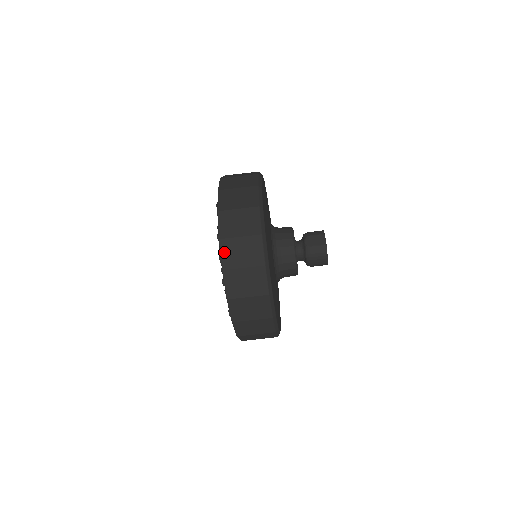
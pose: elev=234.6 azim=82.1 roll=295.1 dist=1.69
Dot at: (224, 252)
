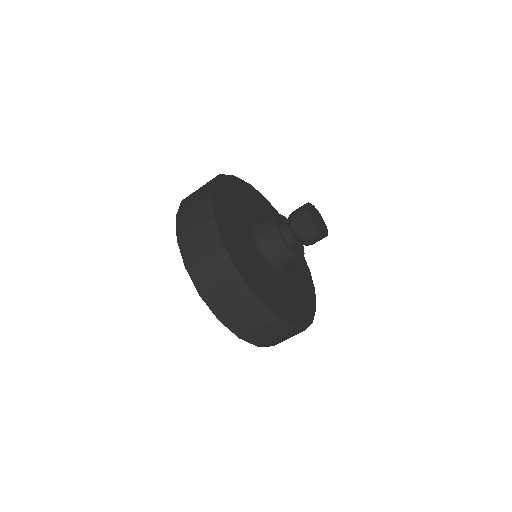
Dot at: (211, 305)
